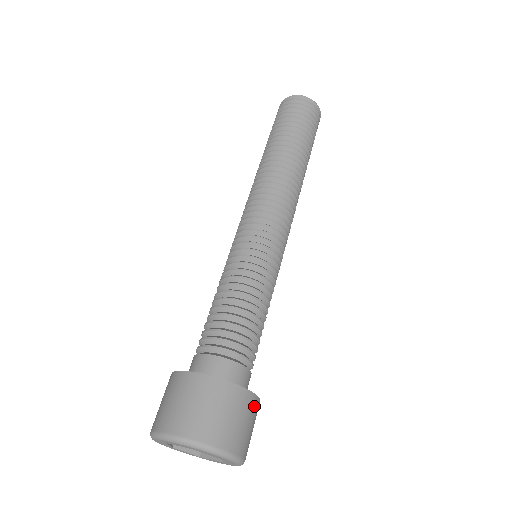
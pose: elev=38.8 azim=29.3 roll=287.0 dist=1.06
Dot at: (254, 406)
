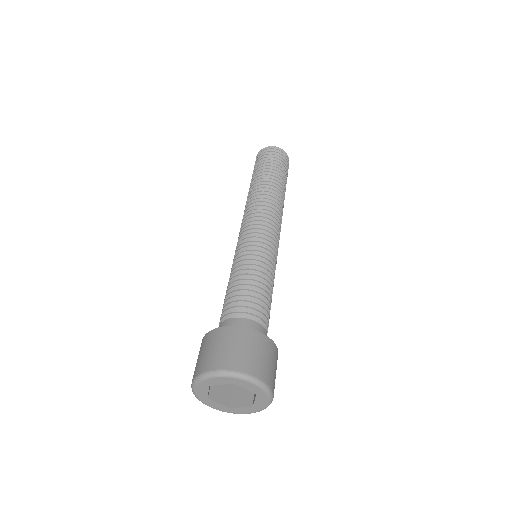
Dot at: (249, 336)
